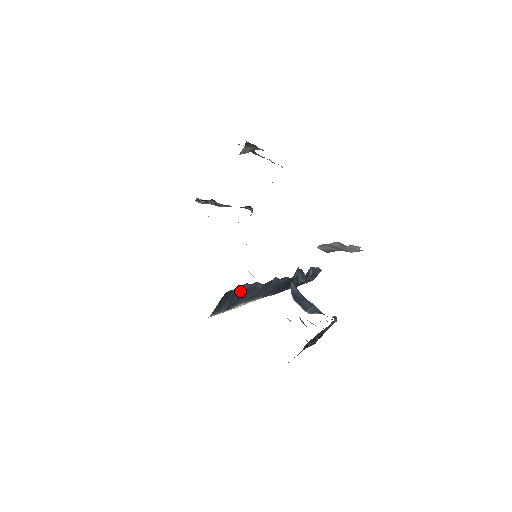
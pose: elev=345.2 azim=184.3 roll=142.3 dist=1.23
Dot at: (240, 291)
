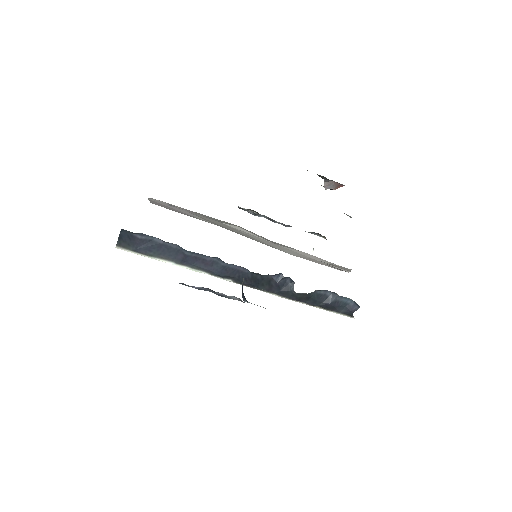
Dot at: (150, 241)
